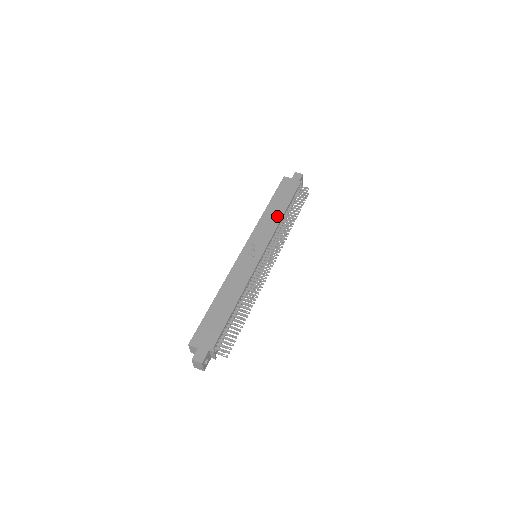
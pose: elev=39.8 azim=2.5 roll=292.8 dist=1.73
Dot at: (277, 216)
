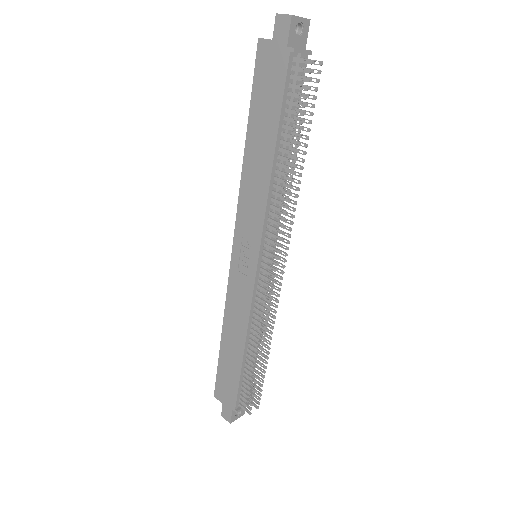
Dot at: (263, 172)
